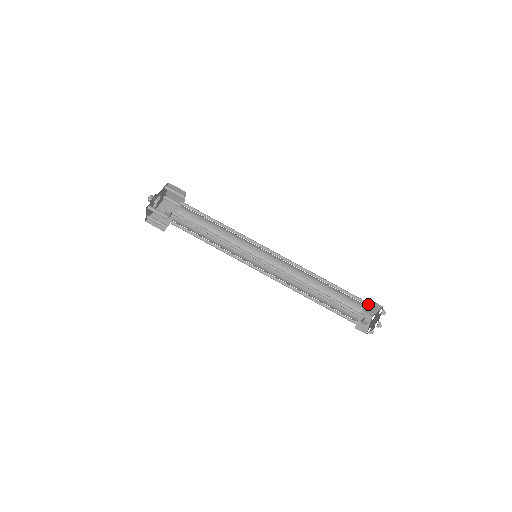
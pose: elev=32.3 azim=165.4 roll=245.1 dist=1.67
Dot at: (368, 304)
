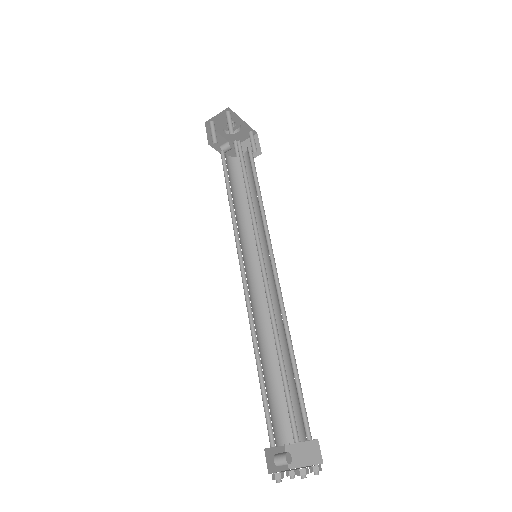
Dot at: (306, 442)
